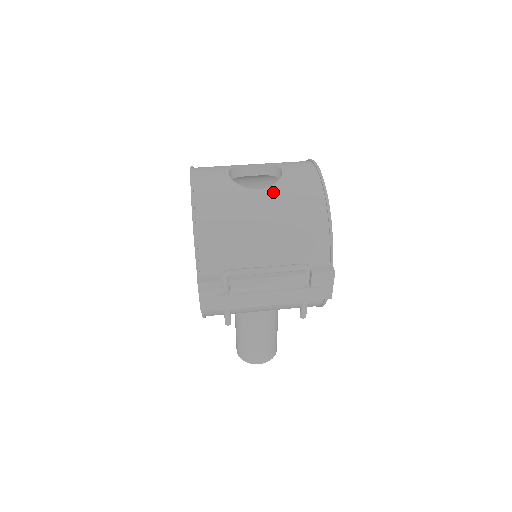
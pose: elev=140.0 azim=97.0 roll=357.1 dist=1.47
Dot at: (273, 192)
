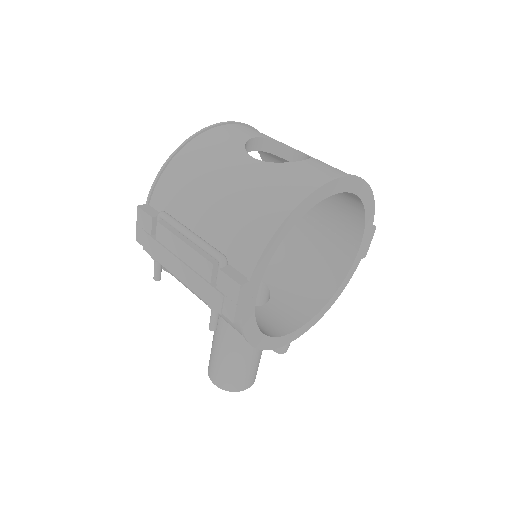
Dot at: (261, 167)
